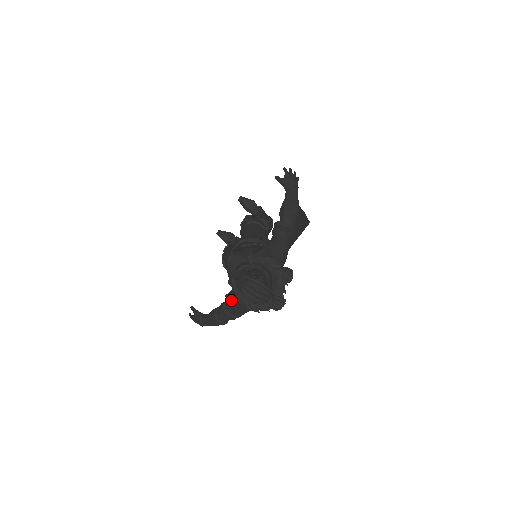
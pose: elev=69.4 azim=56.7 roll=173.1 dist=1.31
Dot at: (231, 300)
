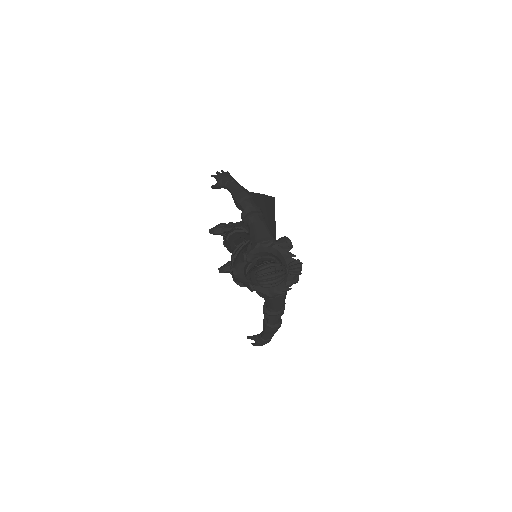
Dot at: occluded
